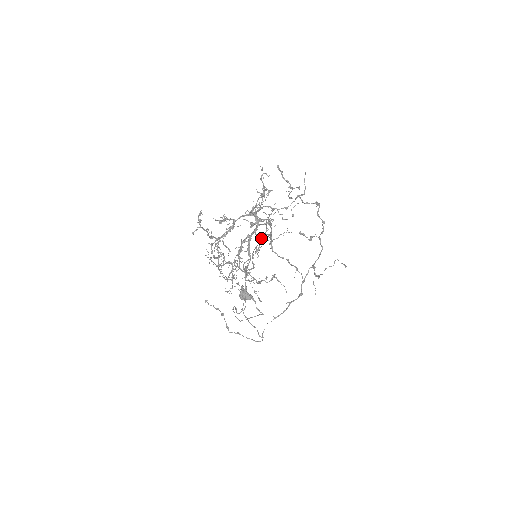
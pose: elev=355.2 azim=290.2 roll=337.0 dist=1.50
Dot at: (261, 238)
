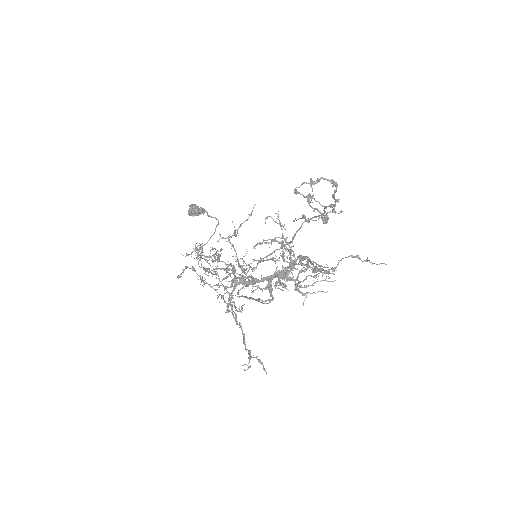
Dot at: occluded
